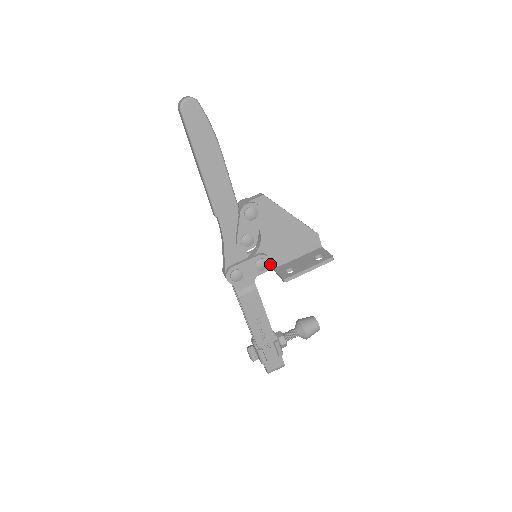
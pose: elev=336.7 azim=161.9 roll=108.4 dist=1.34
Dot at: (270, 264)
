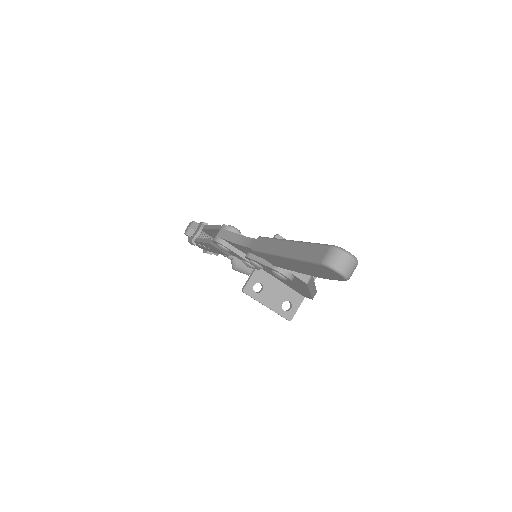
Dot at: occluded
